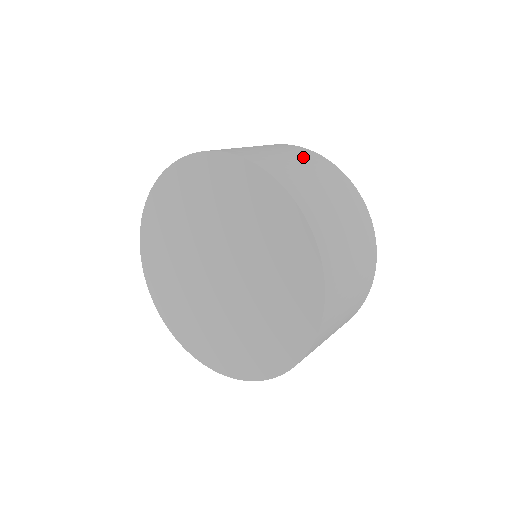
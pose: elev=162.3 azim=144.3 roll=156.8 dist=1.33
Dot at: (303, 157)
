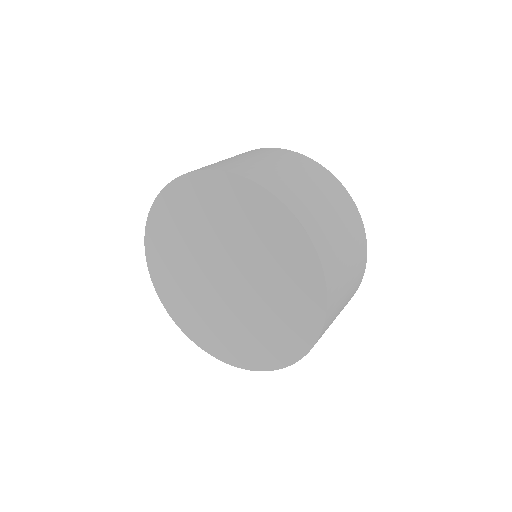
Dot at: (272, 156)
